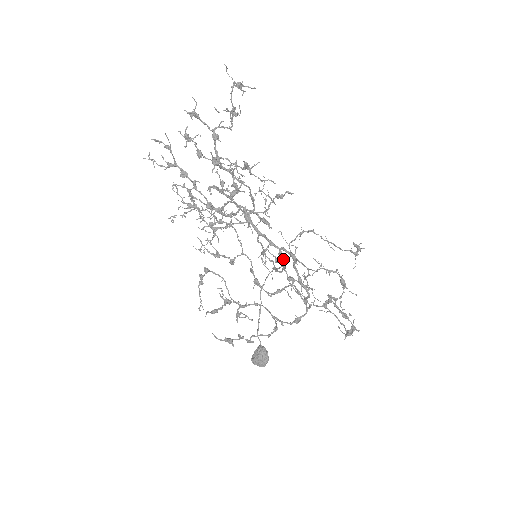
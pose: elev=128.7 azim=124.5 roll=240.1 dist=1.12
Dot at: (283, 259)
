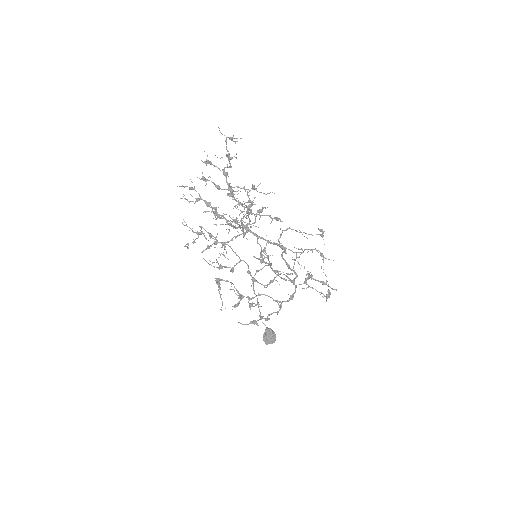
Dot at: (267, 258)
